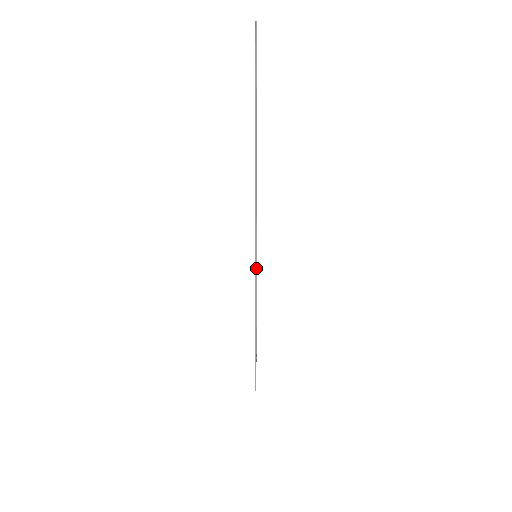
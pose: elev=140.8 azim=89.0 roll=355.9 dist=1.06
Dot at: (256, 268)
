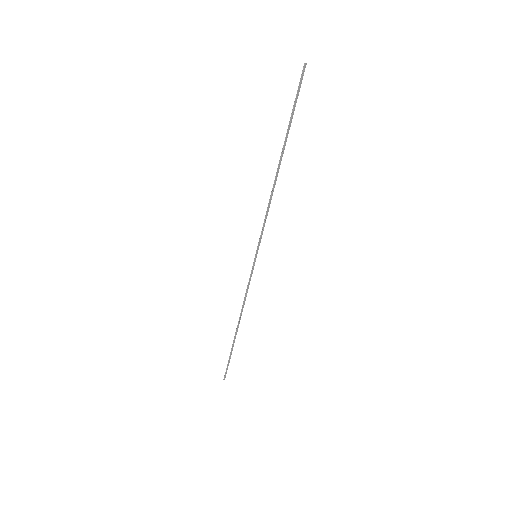
Dot at: (253, 266)
